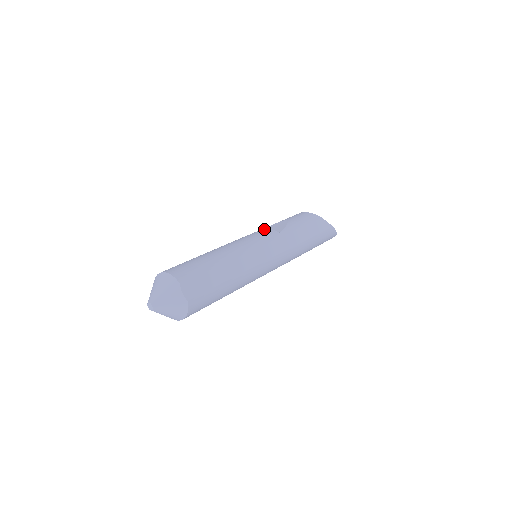
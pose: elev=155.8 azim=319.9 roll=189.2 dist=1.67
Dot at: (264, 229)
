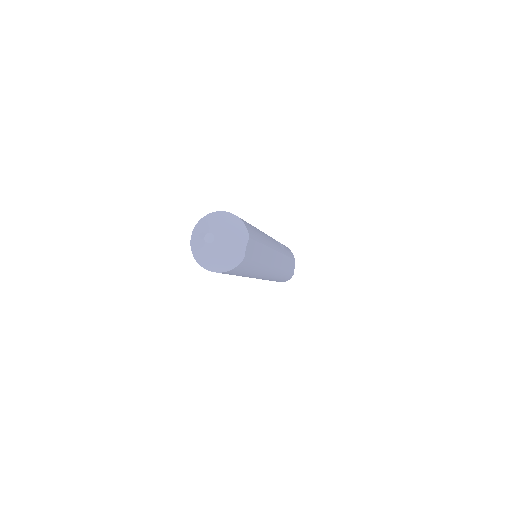
Dot at: occluded
